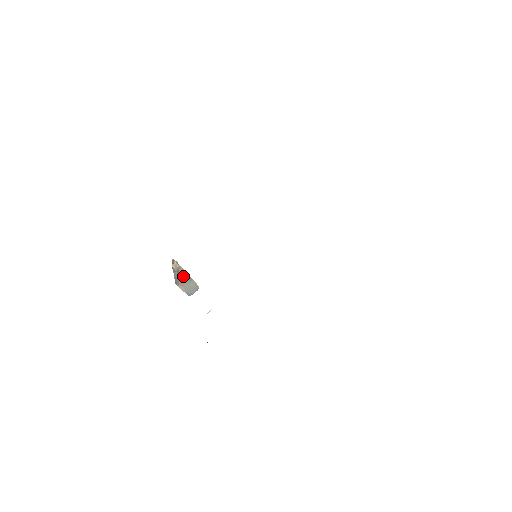
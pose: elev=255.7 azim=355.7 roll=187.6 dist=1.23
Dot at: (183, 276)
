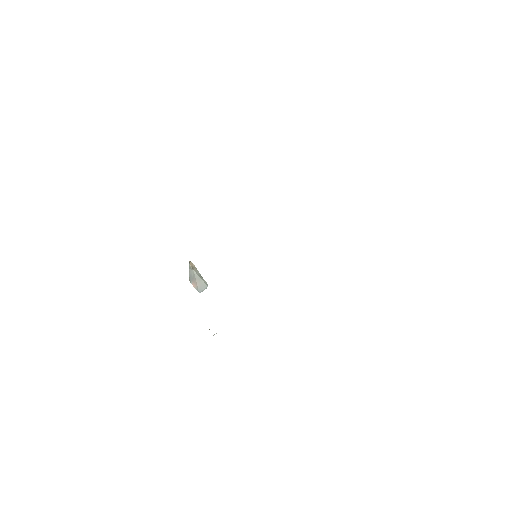
Dot at: (196, 274)
